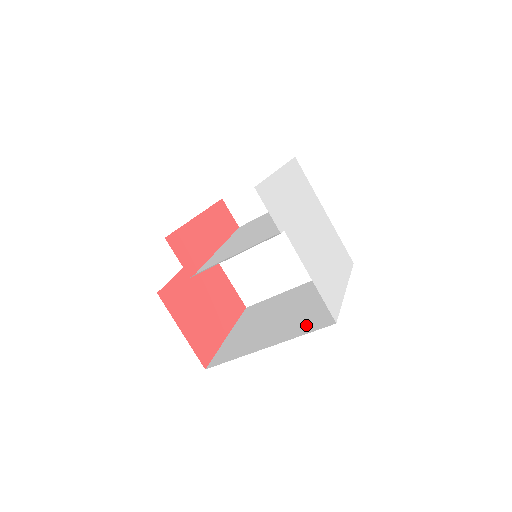
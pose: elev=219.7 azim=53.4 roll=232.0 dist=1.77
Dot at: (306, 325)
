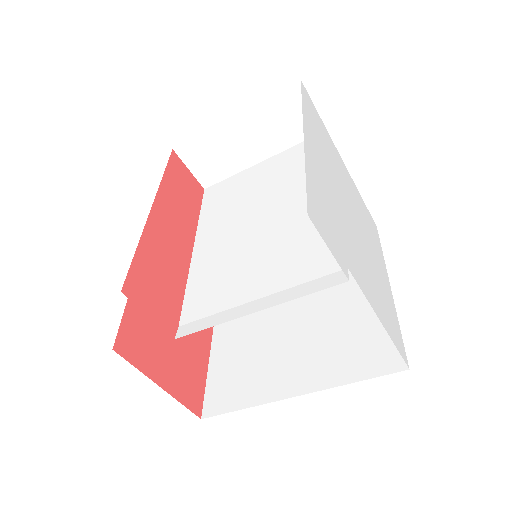
Dot at: (351, 359)
